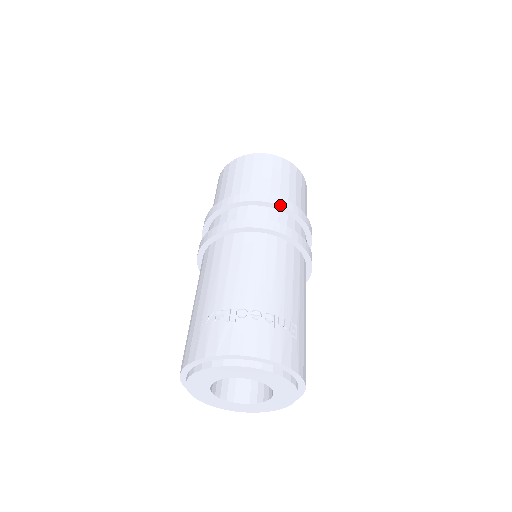
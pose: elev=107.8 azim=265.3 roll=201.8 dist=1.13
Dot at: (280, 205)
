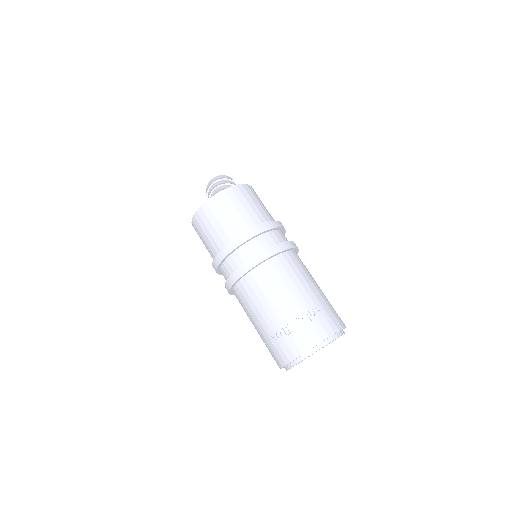
Dot at: (254, 236)
